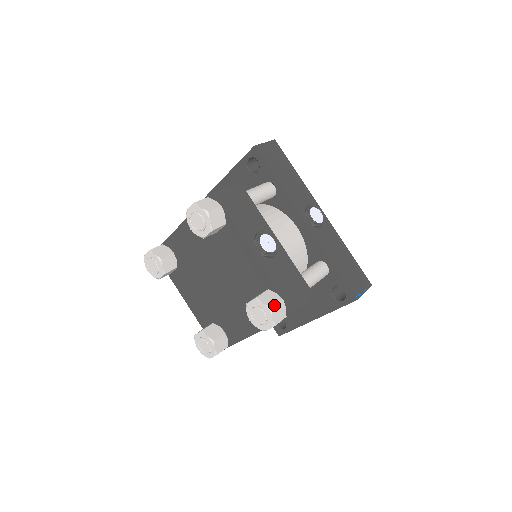
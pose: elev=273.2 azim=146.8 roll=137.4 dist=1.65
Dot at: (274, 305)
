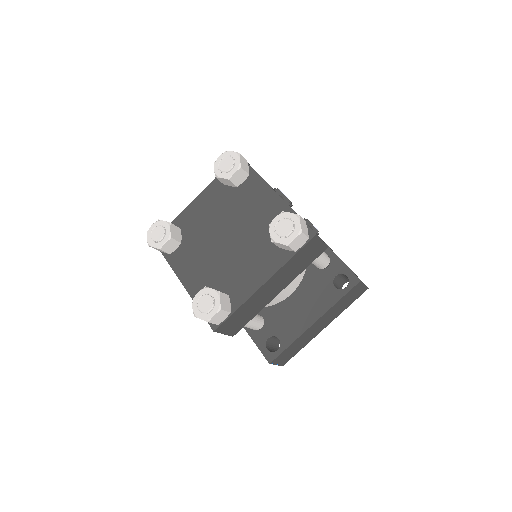
Dot at: (300, 216)
